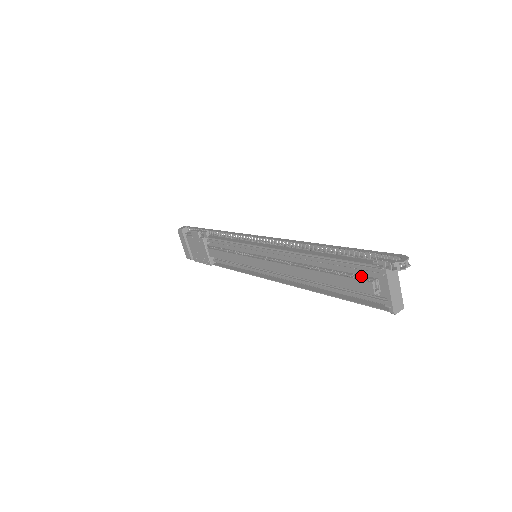
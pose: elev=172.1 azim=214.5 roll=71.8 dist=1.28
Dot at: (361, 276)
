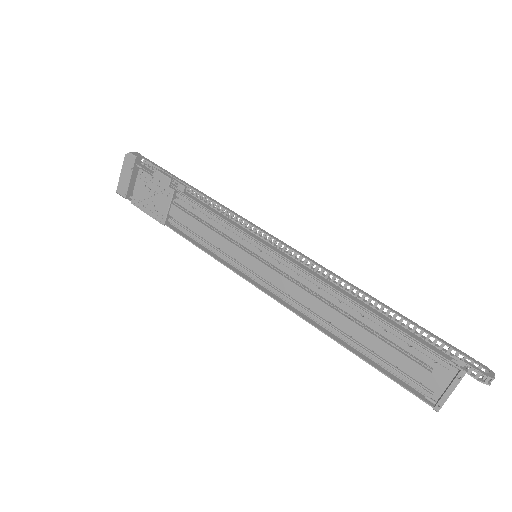
Dot at: (414, 357)
